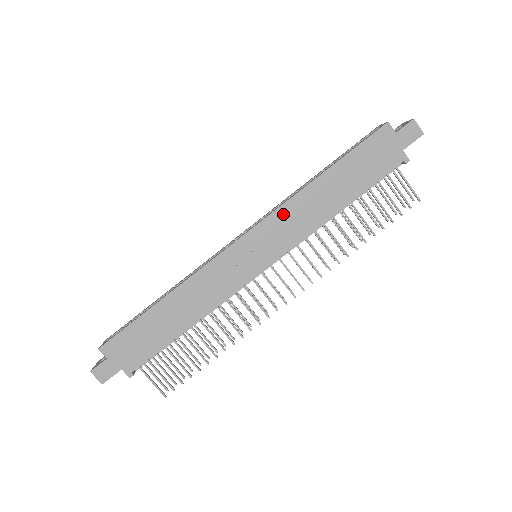
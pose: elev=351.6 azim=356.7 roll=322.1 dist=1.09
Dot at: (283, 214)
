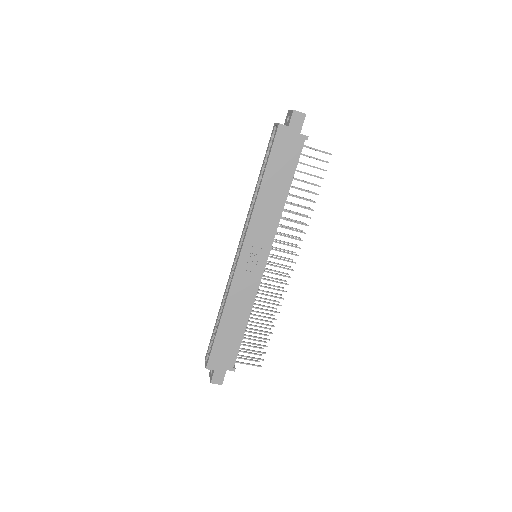
Dot at: (255, 224)
